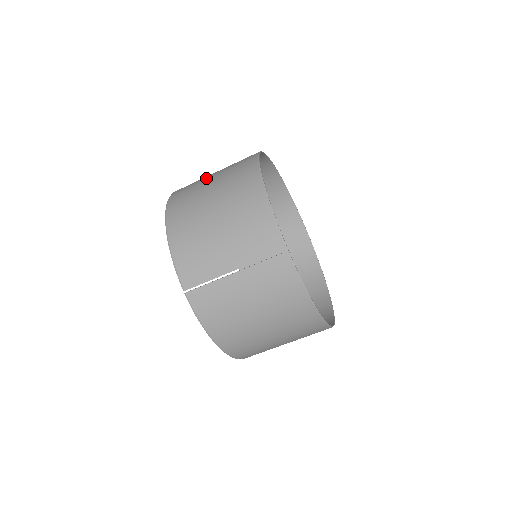
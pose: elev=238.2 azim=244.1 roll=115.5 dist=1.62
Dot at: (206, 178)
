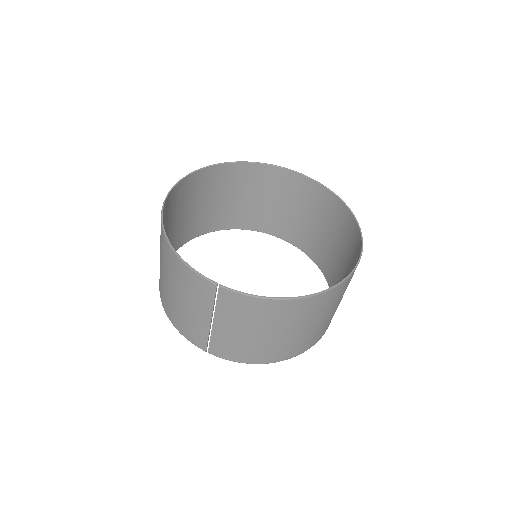
Dot at: occluded
